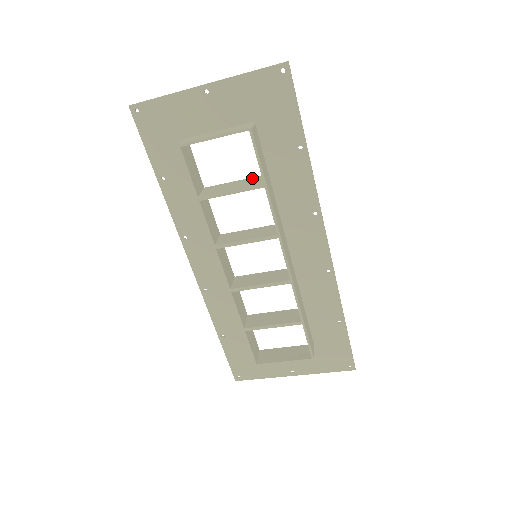
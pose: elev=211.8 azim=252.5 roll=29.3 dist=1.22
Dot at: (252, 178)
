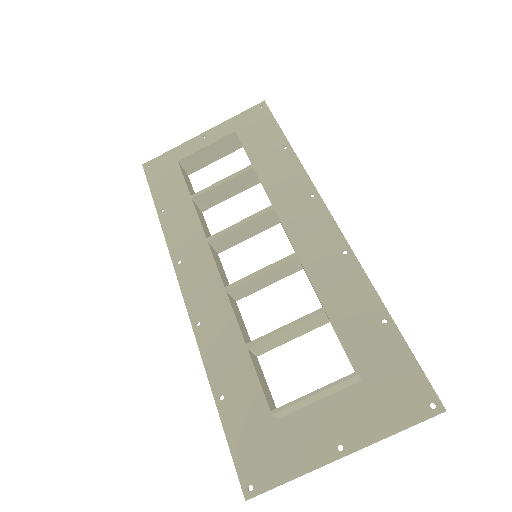
Dot at: (245, 184)
